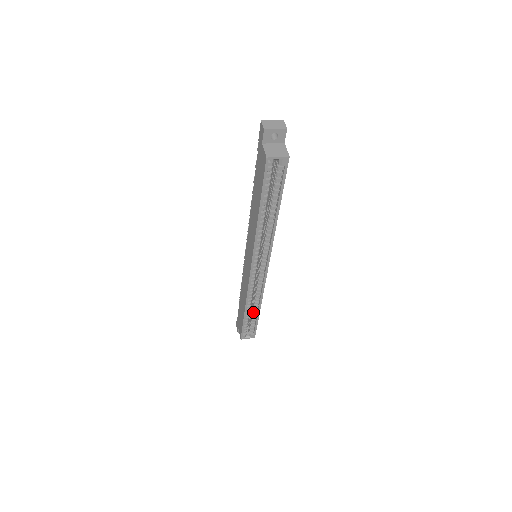
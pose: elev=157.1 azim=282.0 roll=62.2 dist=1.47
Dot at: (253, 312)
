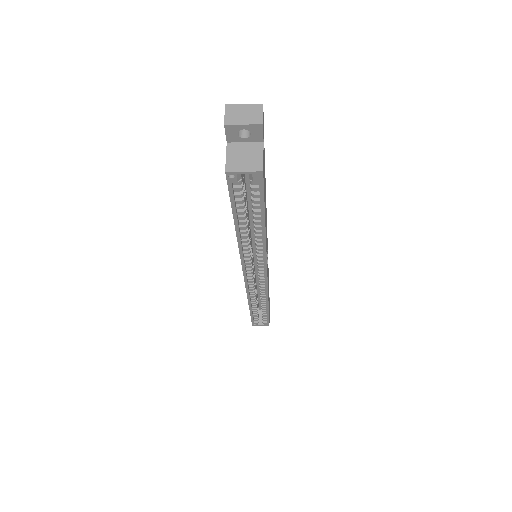
Dot at: (261, 307)
